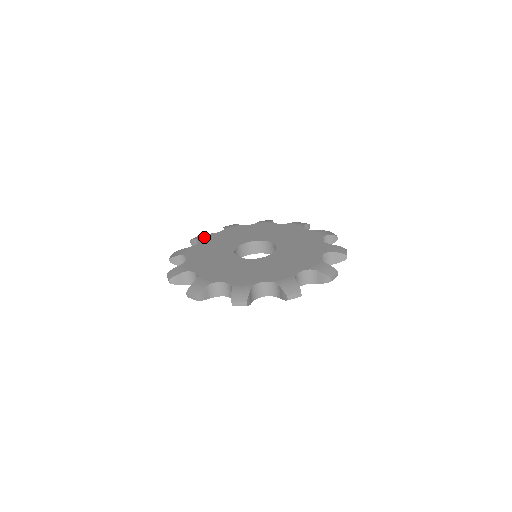
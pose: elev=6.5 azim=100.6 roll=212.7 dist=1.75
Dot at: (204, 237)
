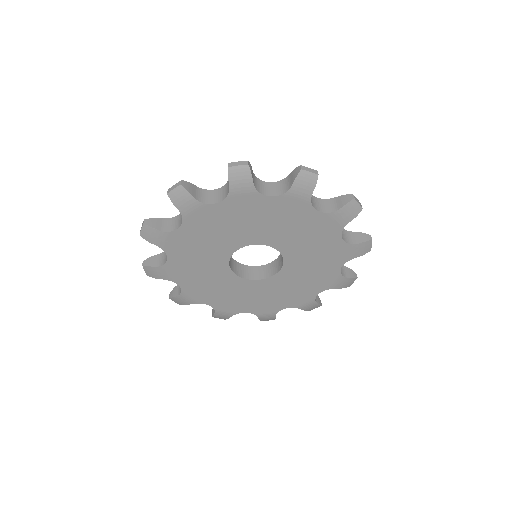
Dot at: occluded
